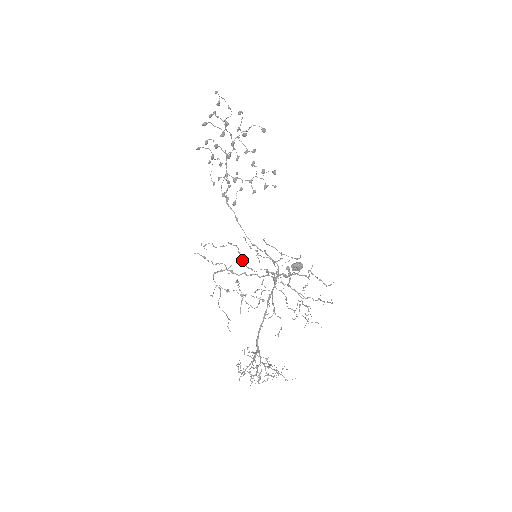
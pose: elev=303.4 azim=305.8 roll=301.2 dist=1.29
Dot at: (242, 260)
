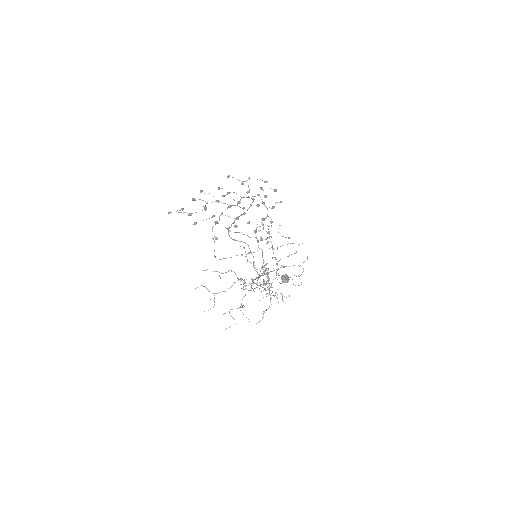
Dot at: (241, 254)
